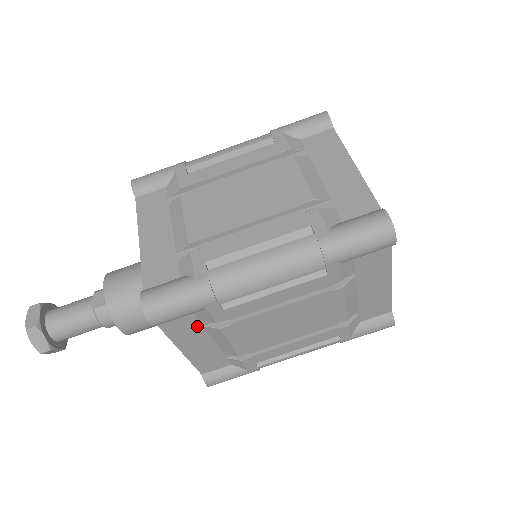
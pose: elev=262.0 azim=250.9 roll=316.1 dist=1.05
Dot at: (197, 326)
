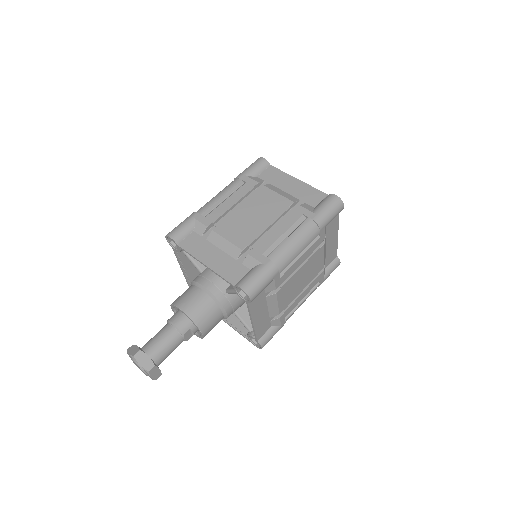
Dot at: (202, 241)
